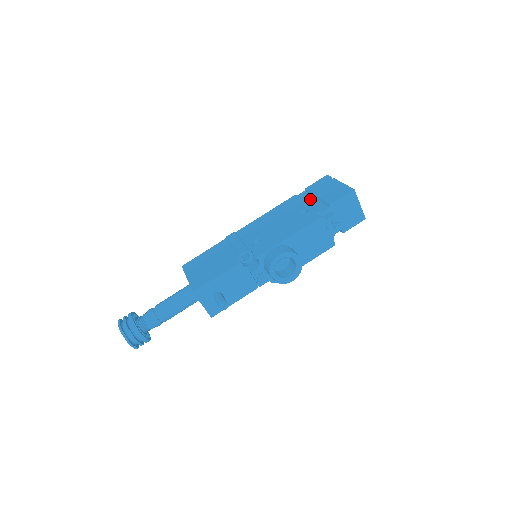
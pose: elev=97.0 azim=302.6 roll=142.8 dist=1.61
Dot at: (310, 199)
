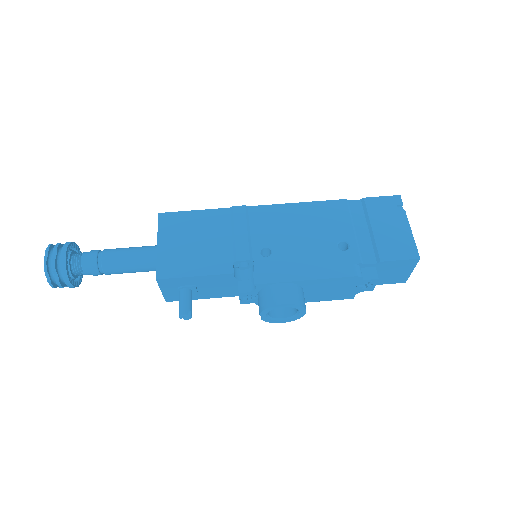
Dot at: (361, 224)
